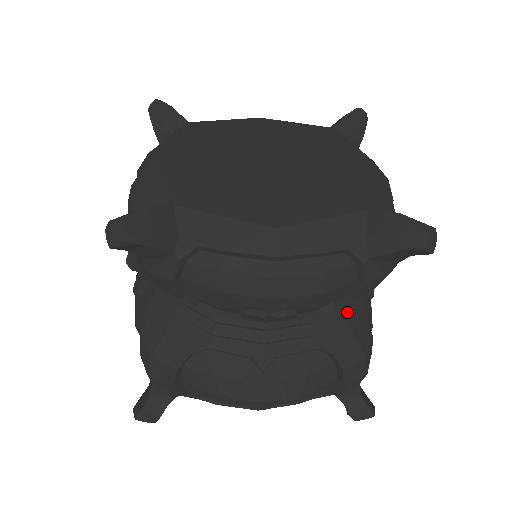
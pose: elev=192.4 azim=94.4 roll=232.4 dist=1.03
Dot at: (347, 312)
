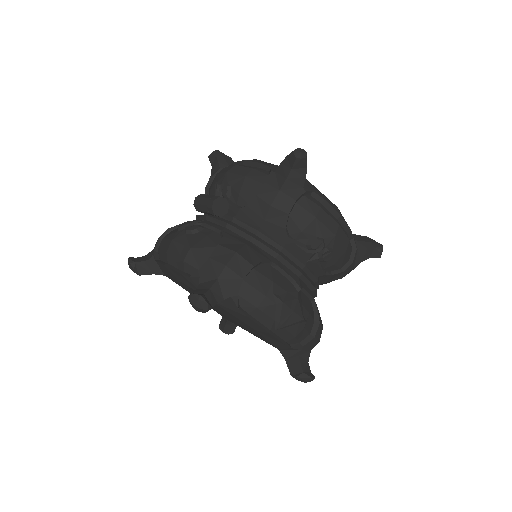
Dot at: occluded
